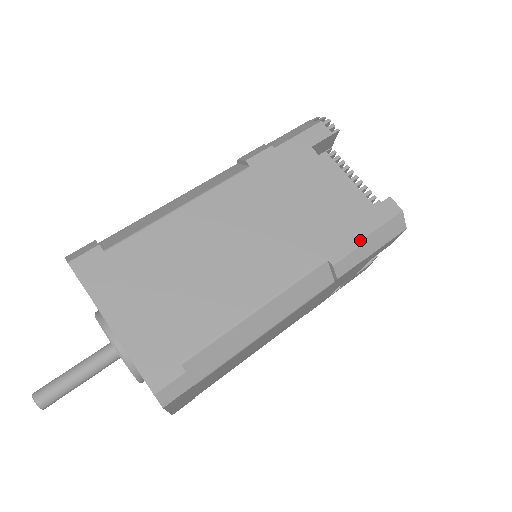
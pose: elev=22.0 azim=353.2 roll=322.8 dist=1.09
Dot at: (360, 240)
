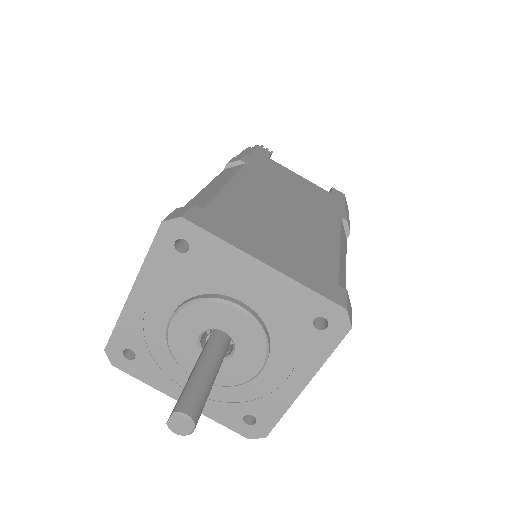
Dot at: (344, 208)
